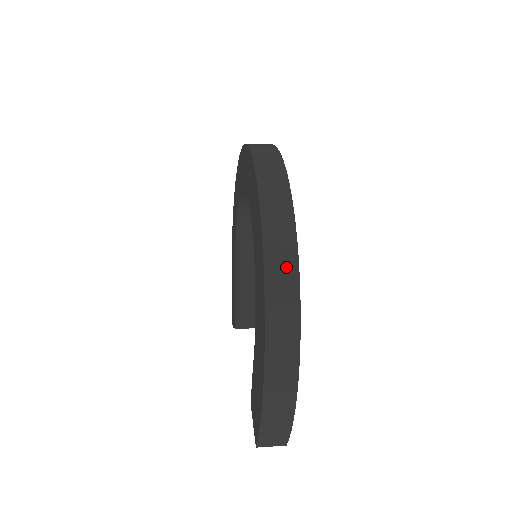
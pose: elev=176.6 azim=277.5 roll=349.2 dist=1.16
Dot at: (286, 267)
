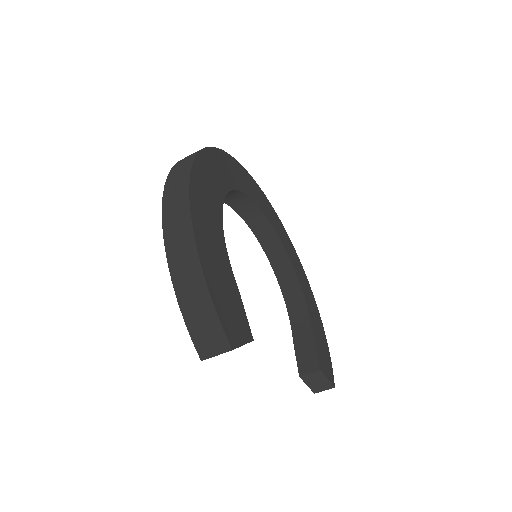
Dot at: (182, 170)
